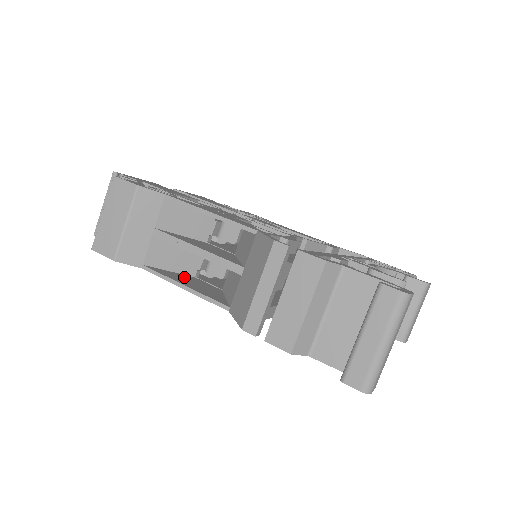
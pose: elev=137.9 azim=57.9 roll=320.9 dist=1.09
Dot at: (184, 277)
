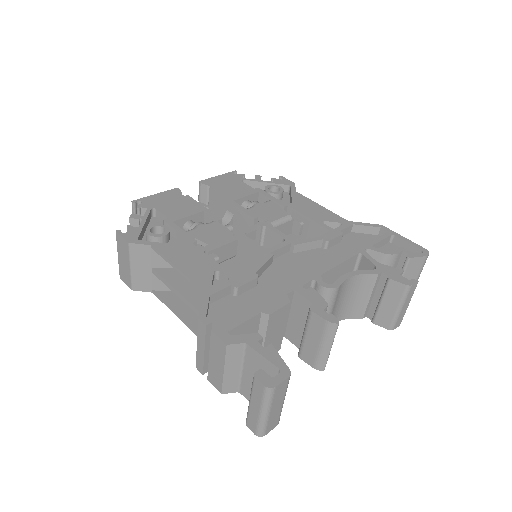
Dot at: occluded
